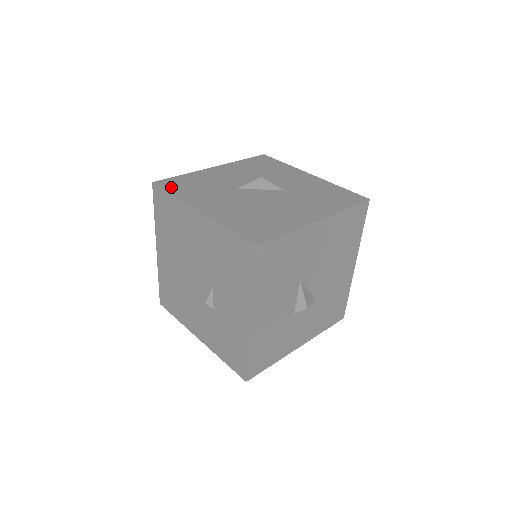
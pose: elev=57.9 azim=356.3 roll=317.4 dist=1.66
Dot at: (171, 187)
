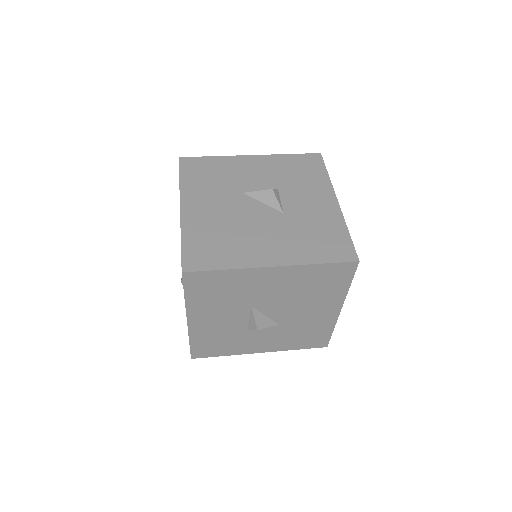
Dot at: (187, 169)
